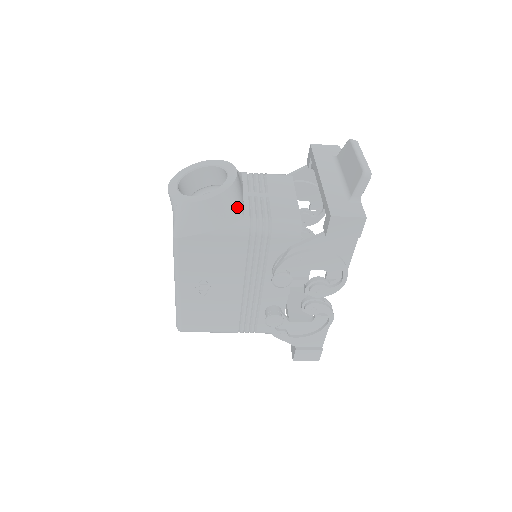
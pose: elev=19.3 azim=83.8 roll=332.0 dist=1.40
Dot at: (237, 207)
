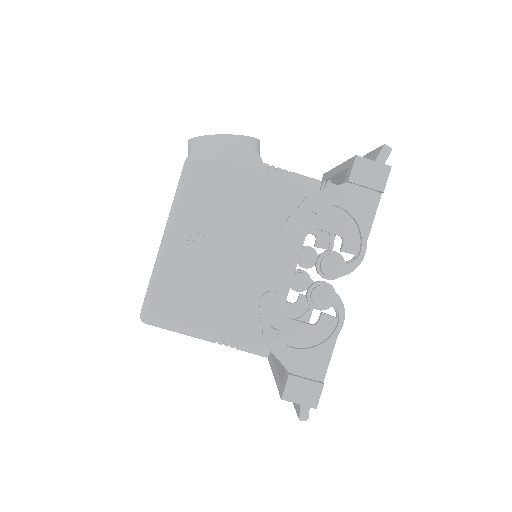
Dot at: (258, 153)
